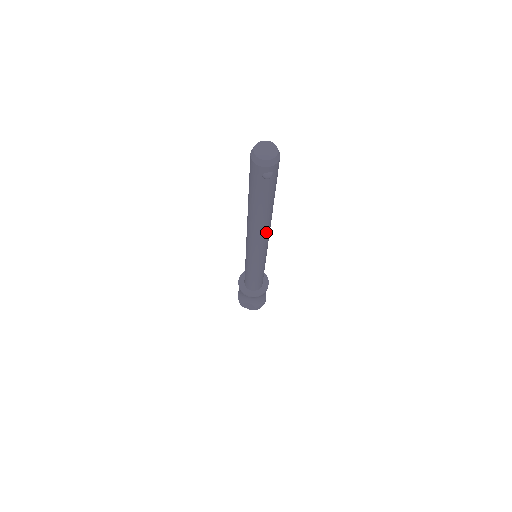
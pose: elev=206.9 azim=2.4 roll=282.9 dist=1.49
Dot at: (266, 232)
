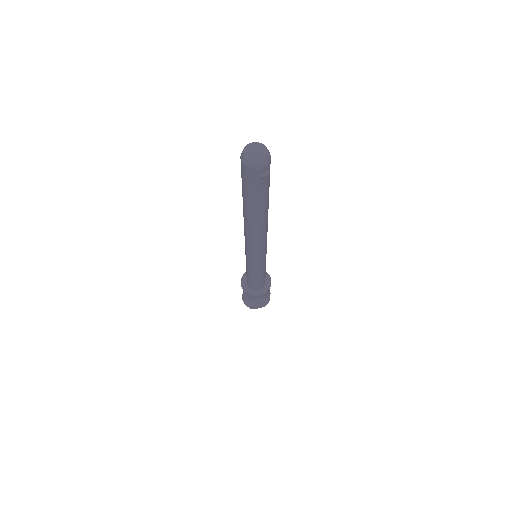
Dot at: (266, 228)
